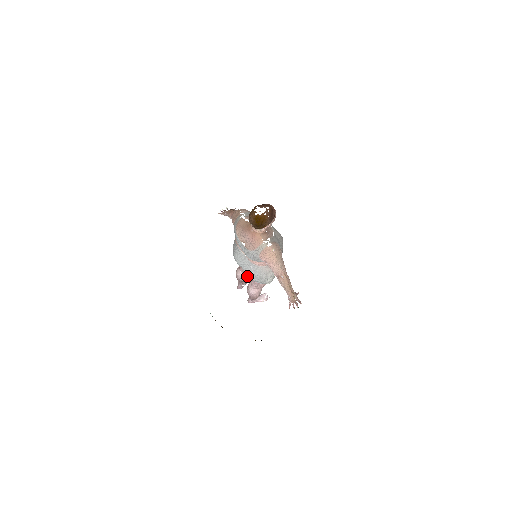
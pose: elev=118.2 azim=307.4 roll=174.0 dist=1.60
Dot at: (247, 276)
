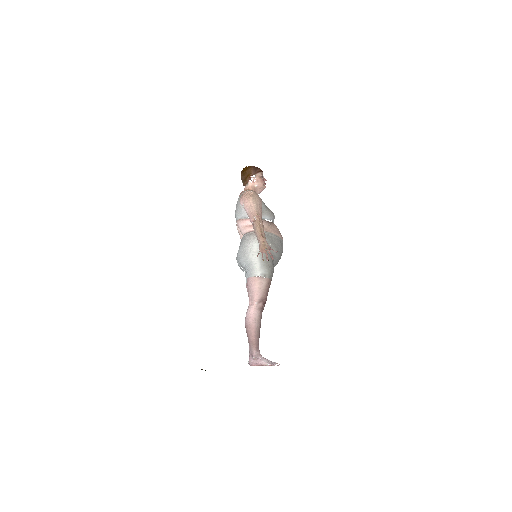
Dot at: occluded
